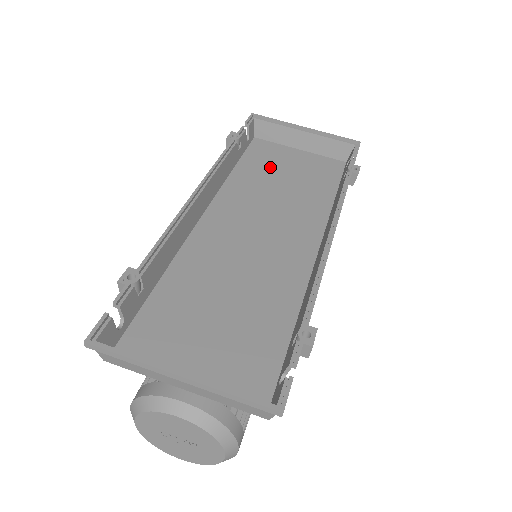
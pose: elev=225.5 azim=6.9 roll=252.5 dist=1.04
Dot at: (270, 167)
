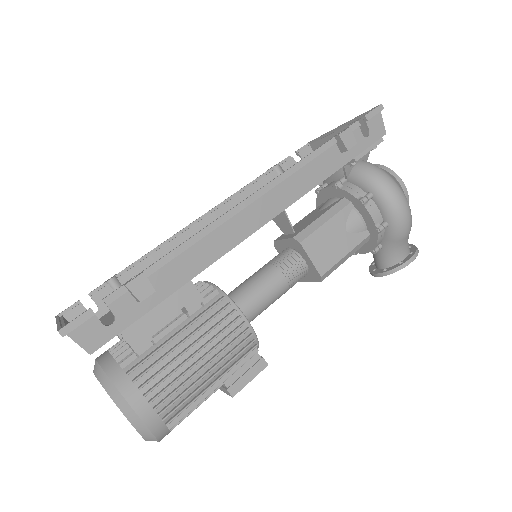
Dot at: occluded
